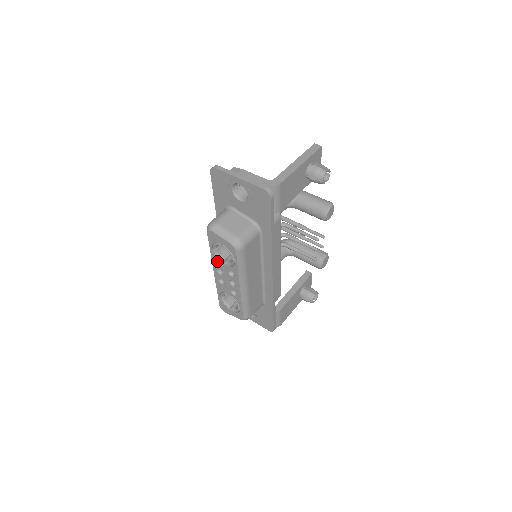
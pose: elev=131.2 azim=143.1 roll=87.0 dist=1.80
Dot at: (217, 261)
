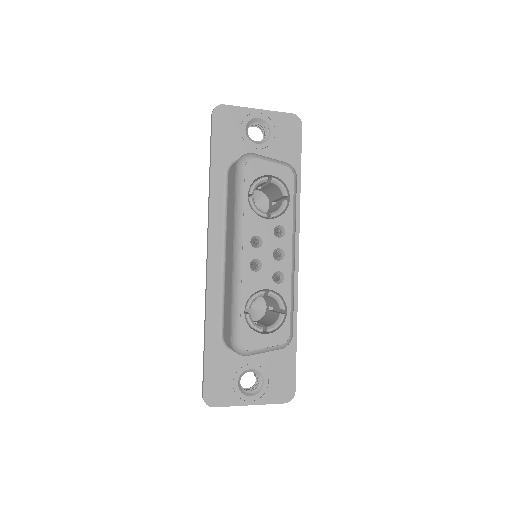
Dot at: (255, 218)
